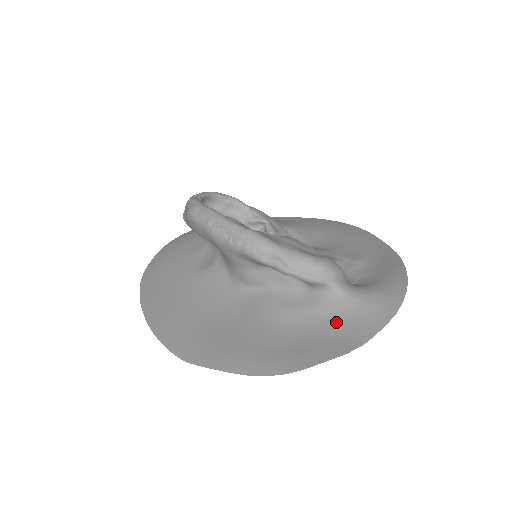
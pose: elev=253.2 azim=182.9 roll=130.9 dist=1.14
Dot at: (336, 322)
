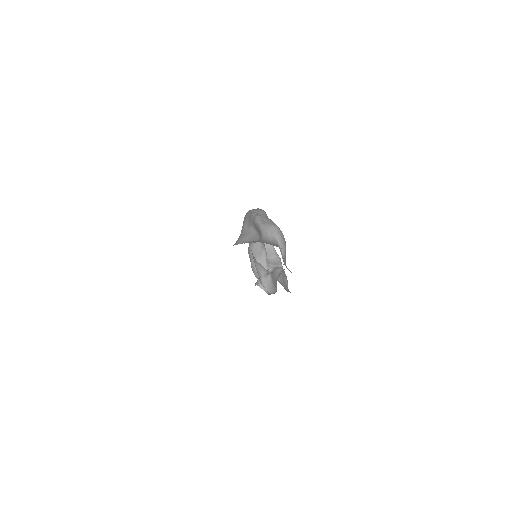
Dot at: occluded
